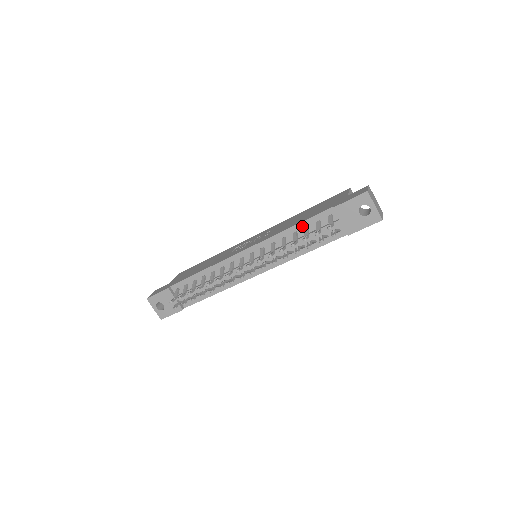
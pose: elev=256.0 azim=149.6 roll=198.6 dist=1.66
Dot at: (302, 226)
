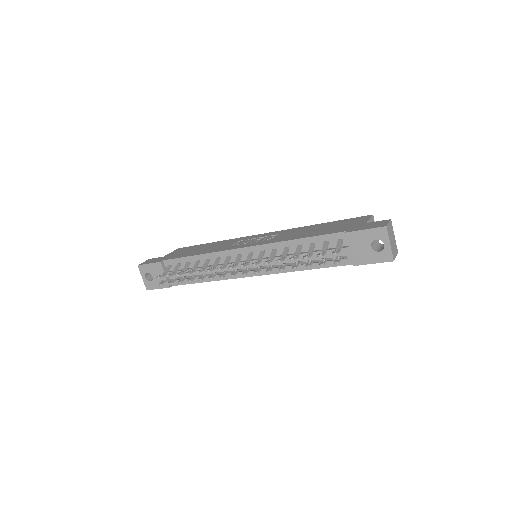
Dot at: (309, 241)
